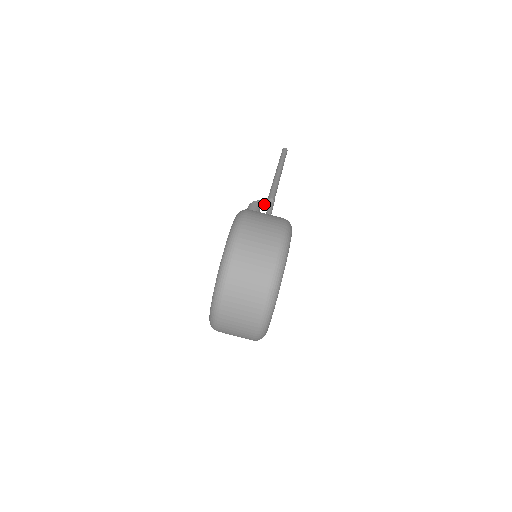
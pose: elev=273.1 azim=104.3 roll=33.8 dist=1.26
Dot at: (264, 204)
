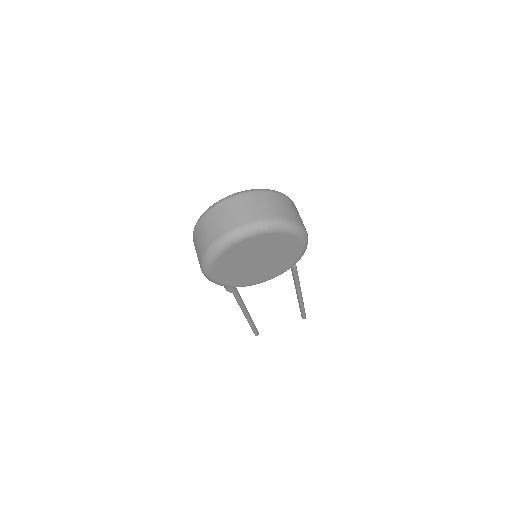
Dot at: occluded
